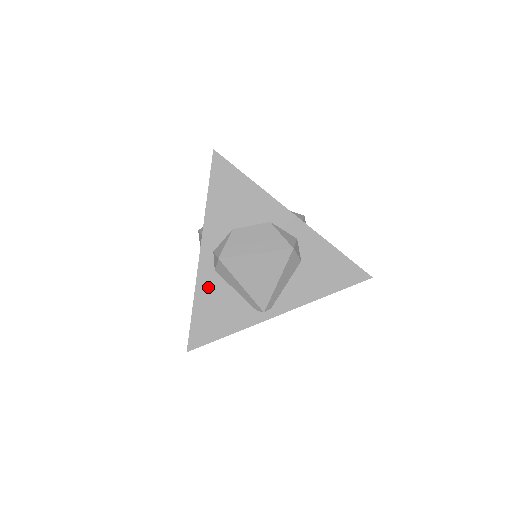
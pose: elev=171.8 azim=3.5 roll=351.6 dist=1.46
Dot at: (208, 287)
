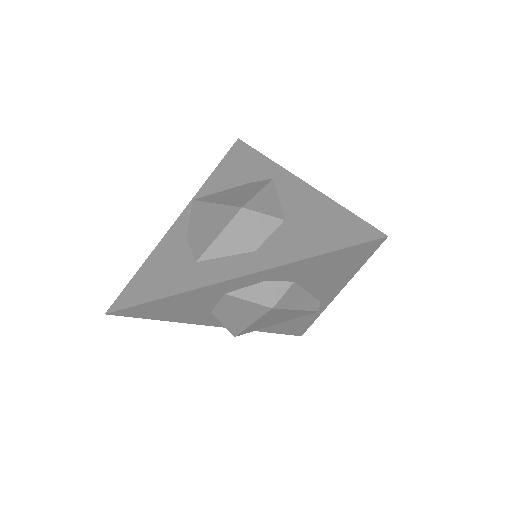
Dot at: occluded
